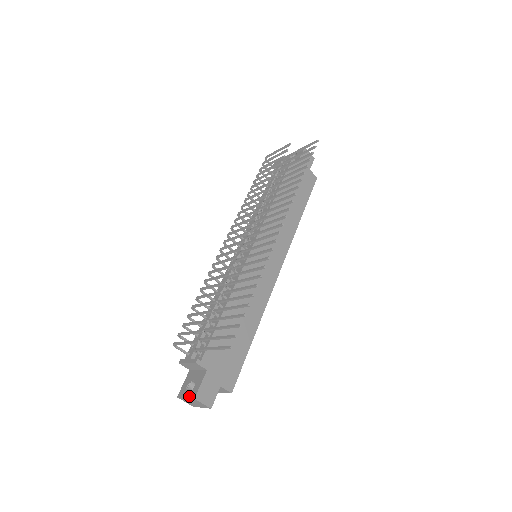
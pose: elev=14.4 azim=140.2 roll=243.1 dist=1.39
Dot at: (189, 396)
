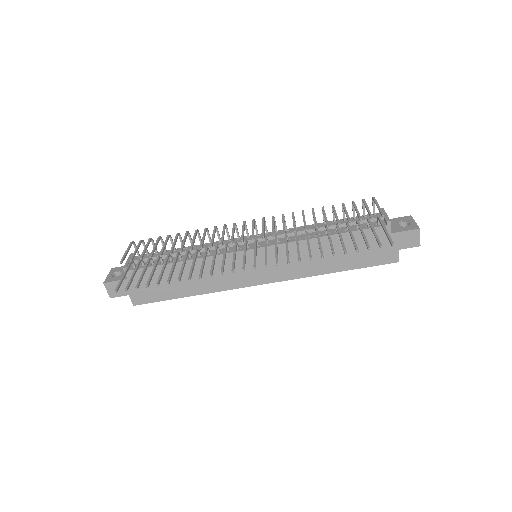
Dot at: (107, 277)
